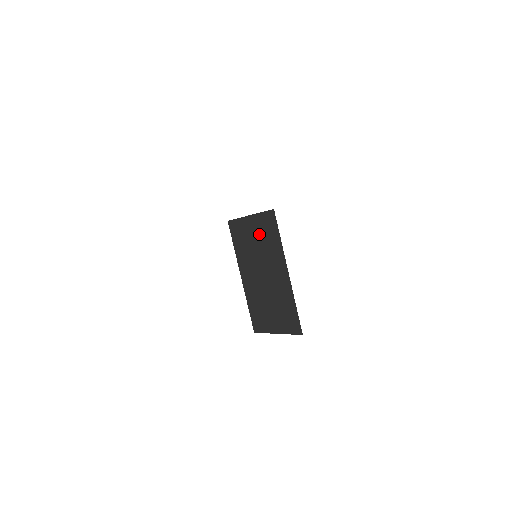
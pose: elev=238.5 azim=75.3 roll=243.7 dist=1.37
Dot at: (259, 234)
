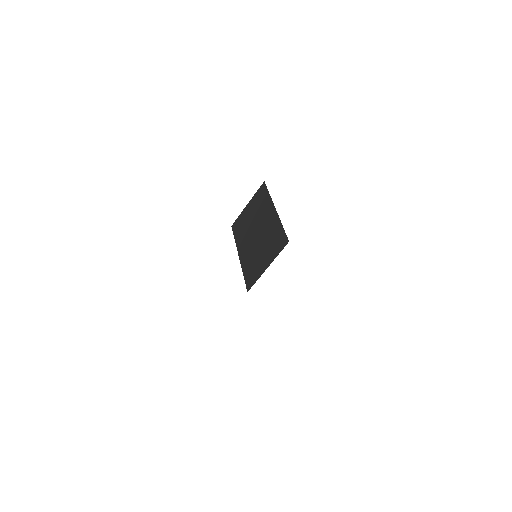
Dot at: (254, 208)
